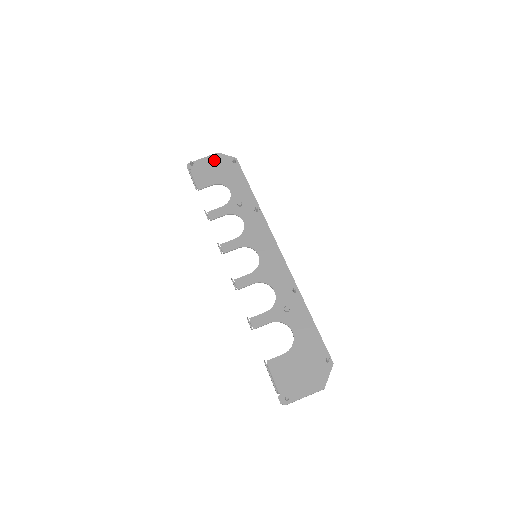
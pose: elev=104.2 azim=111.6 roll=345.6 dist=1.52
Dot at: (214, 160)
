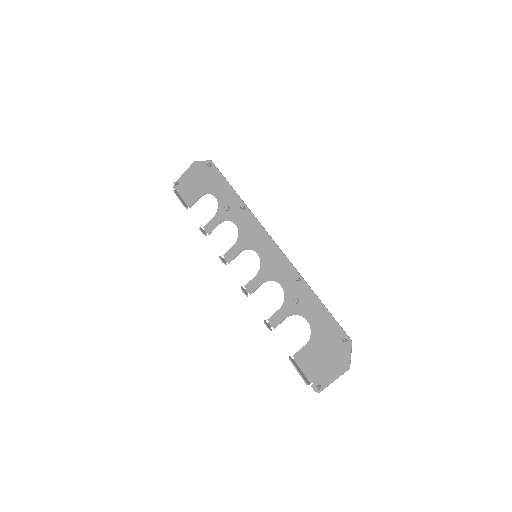
Dot at: (193, 171)
